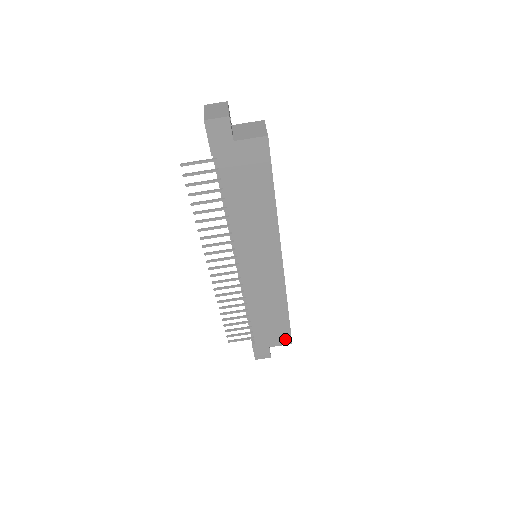
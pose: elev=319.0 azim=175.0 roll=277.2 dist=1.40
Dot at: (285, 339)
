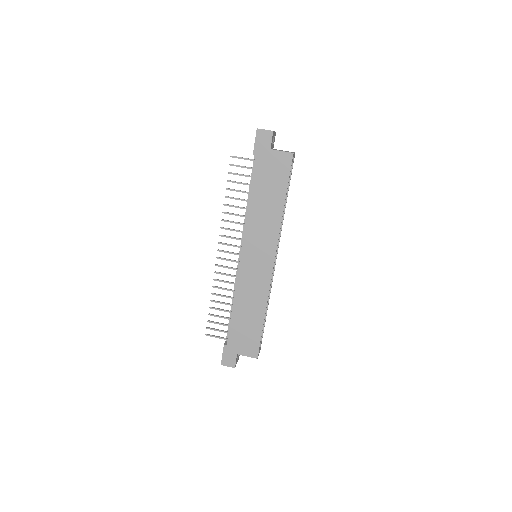
Dot at: (253, 350)
